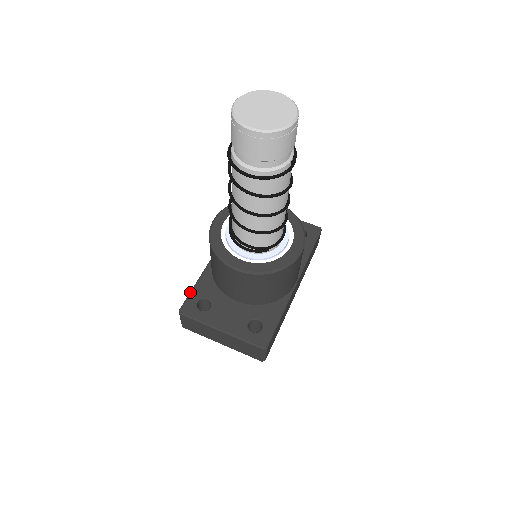
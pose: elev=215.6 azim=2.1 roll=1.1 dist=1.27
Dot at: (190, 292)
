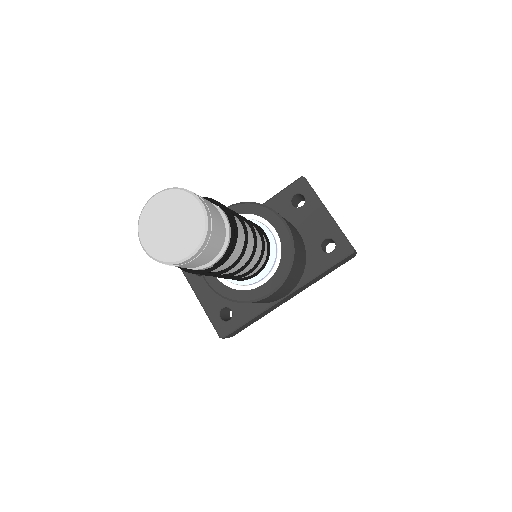
Dot at: occluded
